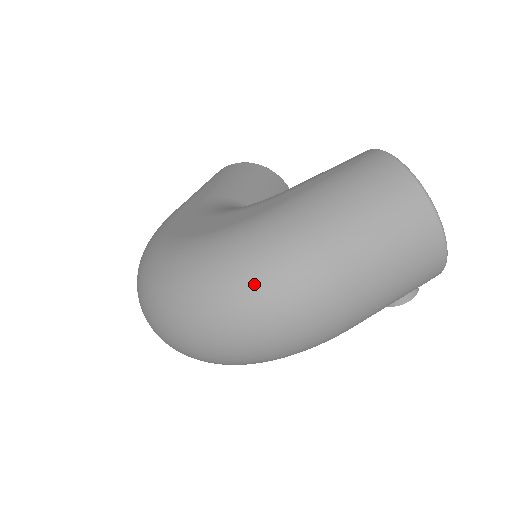
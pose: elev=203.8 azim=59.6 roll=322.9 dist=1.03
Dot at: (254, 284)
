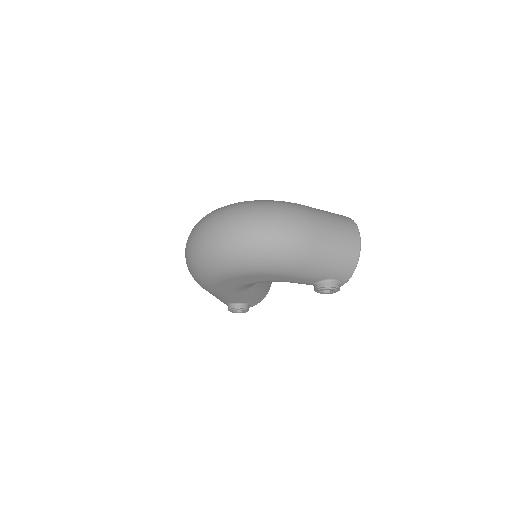
Dot at: (277, 207)
